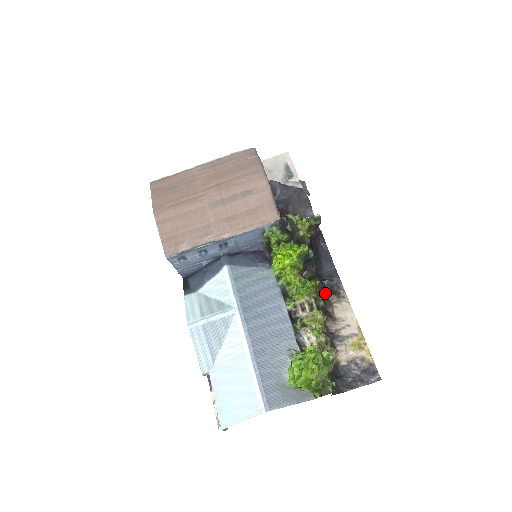
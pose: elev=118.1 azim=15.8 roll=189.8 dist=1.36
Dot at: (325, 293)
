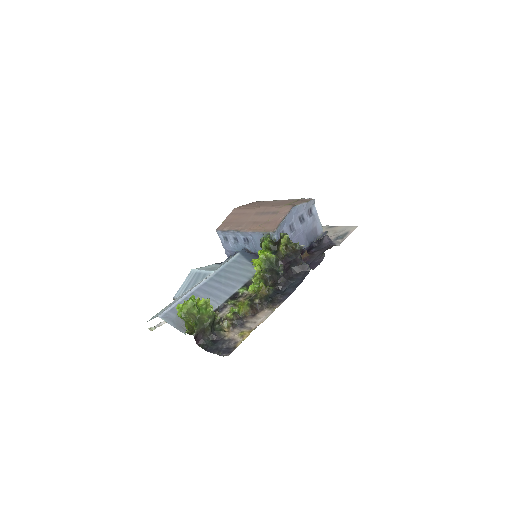
Dot at: (267, 299)
